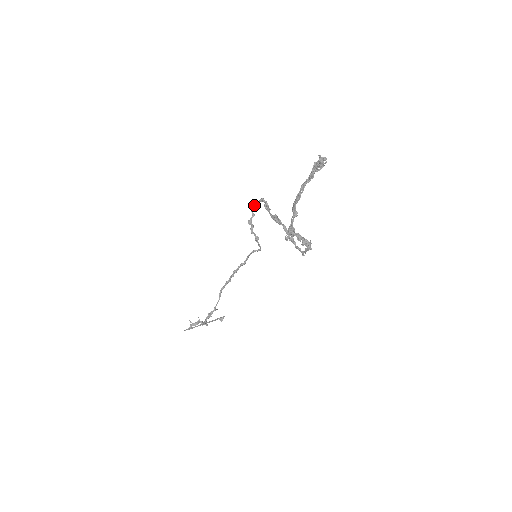
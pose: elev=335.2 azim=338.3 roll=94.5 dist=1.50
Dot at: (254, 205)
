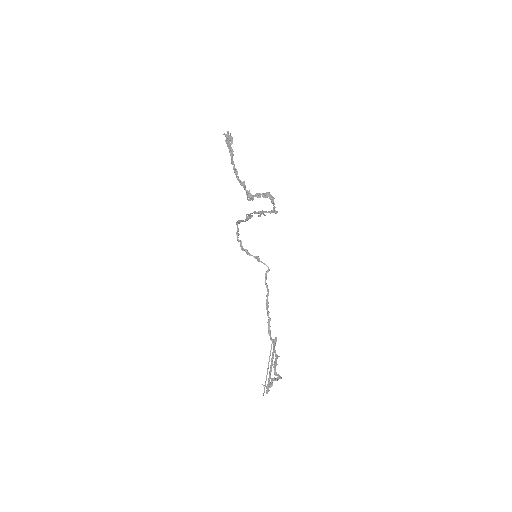
Dot at: (237, 236)
